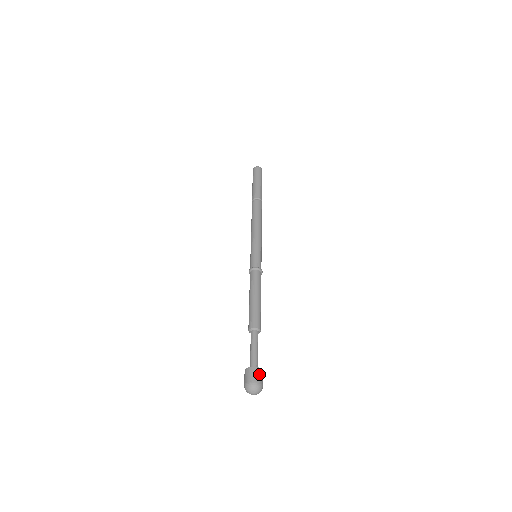
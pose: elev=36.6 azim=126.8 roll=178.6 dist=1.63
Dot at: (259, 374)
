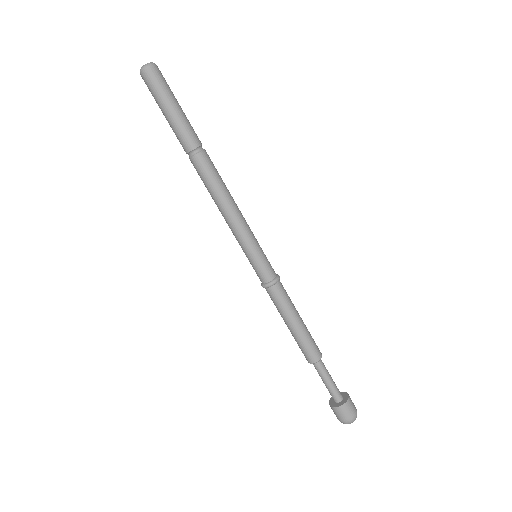
Dot at: (349, 409)
